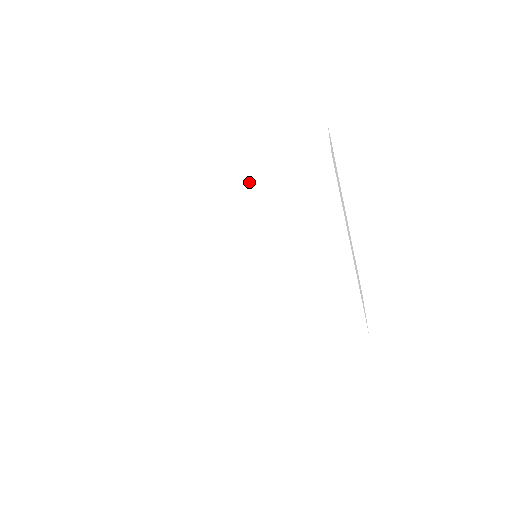
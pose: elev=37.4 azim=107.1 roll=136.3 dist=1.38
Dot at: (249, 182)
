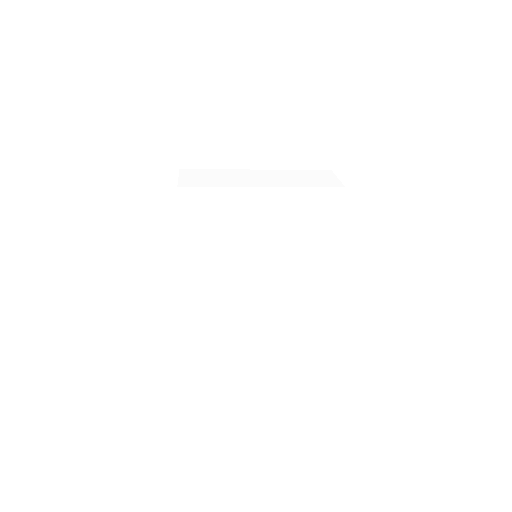
Dot at: (285, 194)
